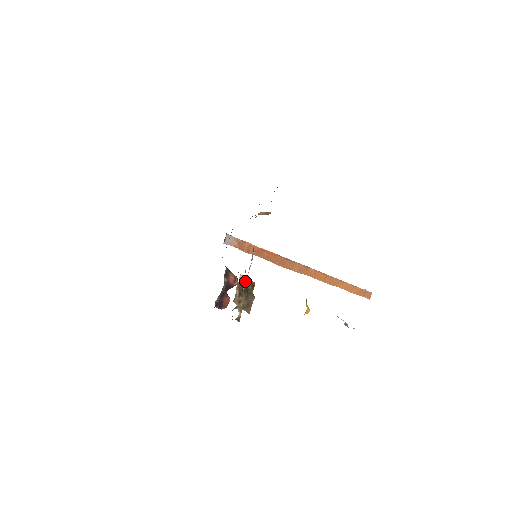
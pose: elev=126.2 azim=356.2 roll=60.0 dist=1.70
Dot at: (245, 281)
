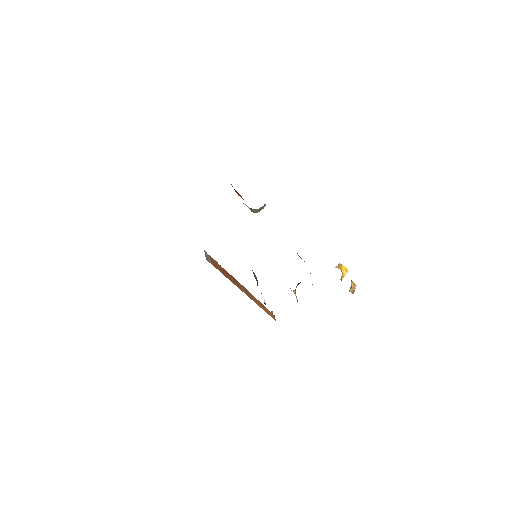
Dot at: (299, 256)
